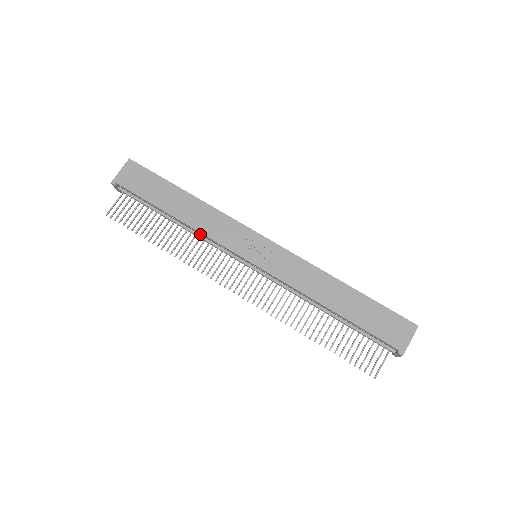
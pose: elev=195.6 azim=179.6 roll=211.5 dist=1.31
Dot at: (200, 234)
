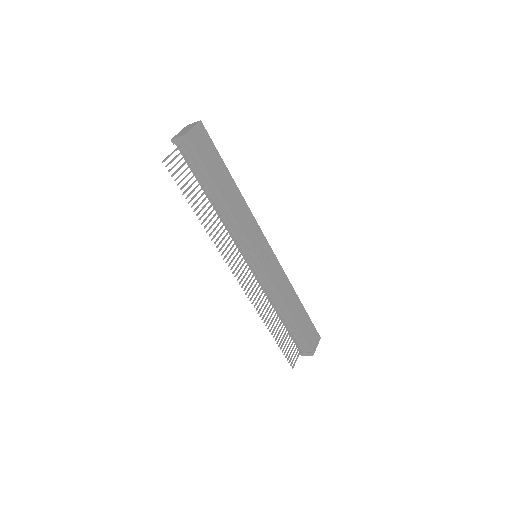
Dot at: (232, 221)
